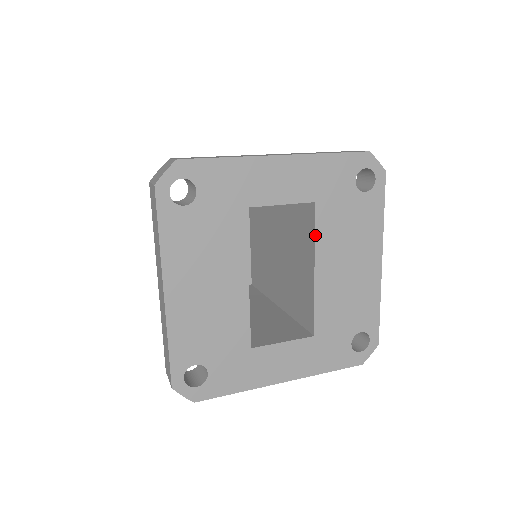
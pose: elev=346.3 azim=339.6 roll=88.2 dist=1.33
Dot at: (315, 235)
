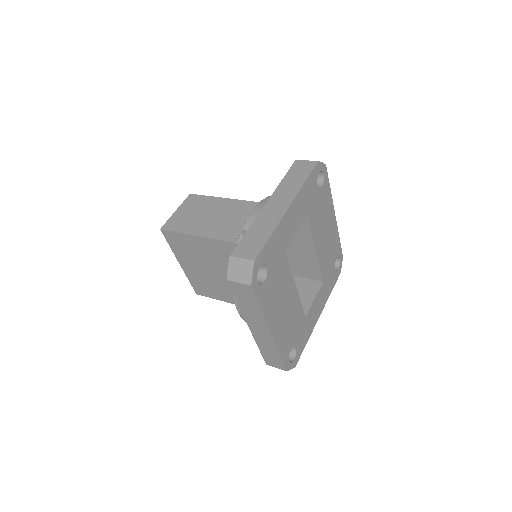
Dot at: (311, 232)
